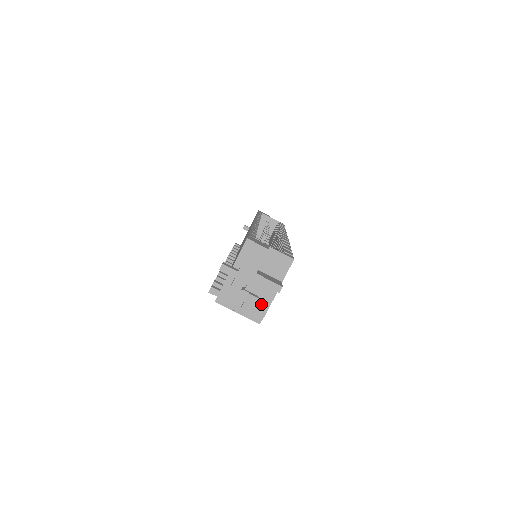
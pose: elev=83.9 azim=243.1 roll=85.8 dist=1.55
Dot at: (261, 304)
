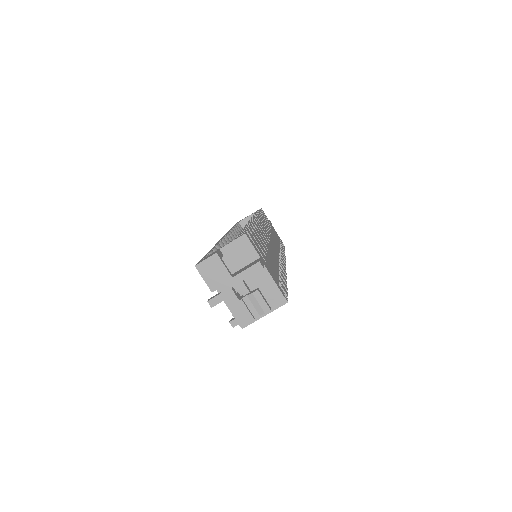
Dot at: (268, 290)
